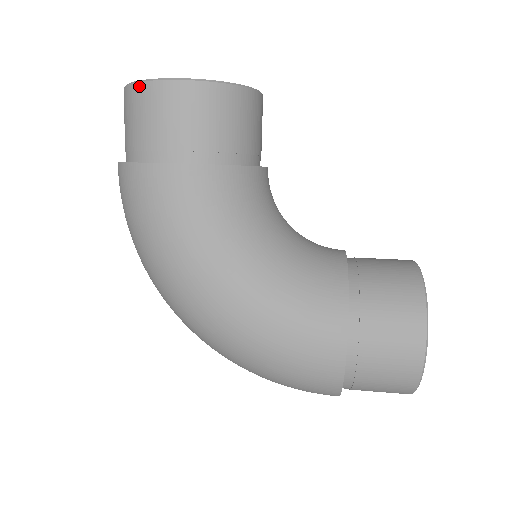
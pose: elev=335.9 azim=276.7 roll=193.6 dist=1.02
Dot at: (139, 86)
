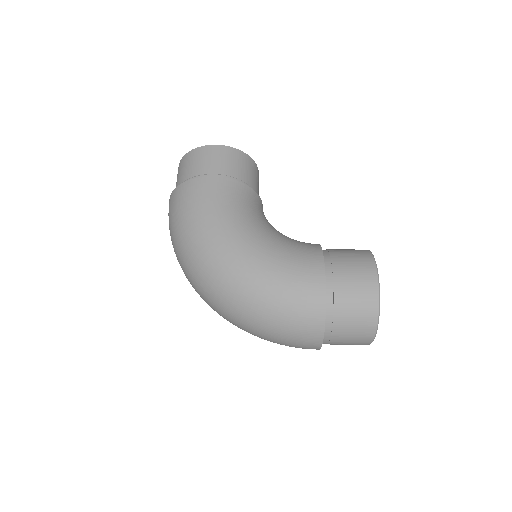
Dot at: (193, 150)
